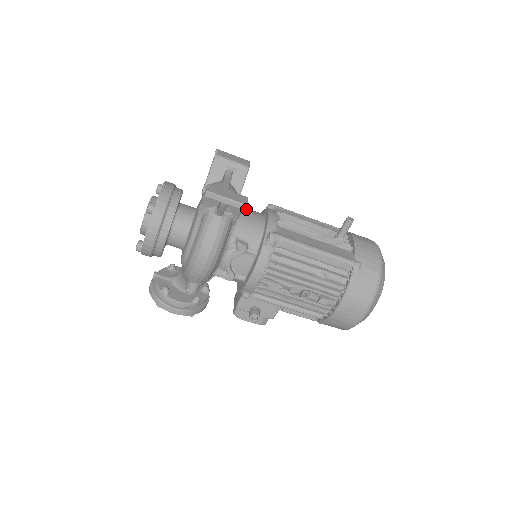
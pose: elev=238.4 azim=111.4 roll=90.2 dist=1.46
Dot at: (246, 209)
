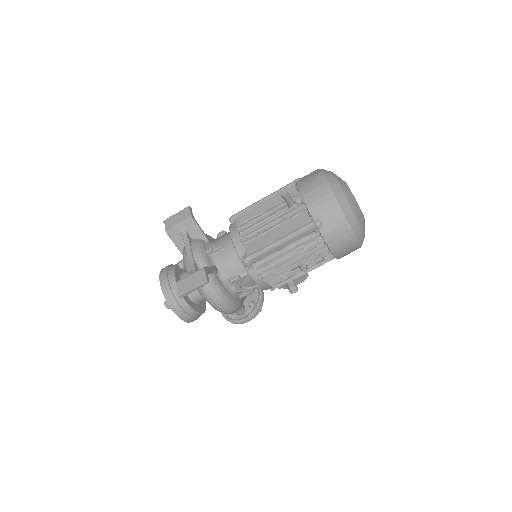
Dot at: (208, 282)
